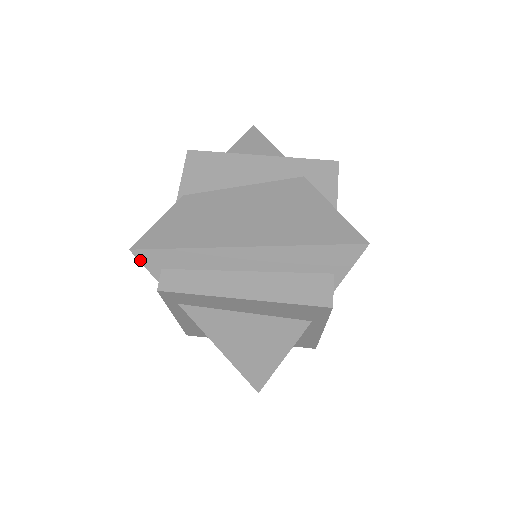
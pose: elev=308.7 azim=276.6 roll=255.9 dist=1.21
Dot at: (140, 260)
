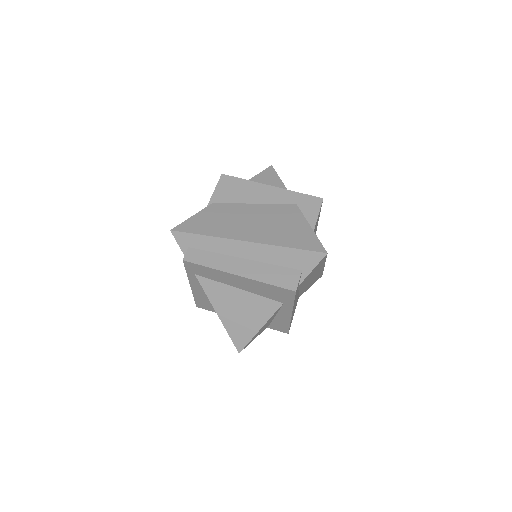
Dot at: (176, 239)
